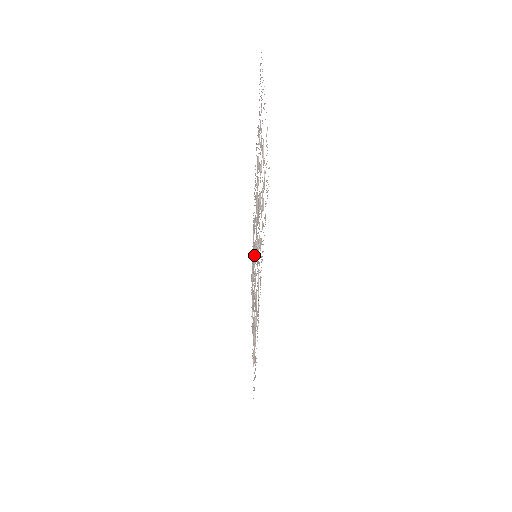
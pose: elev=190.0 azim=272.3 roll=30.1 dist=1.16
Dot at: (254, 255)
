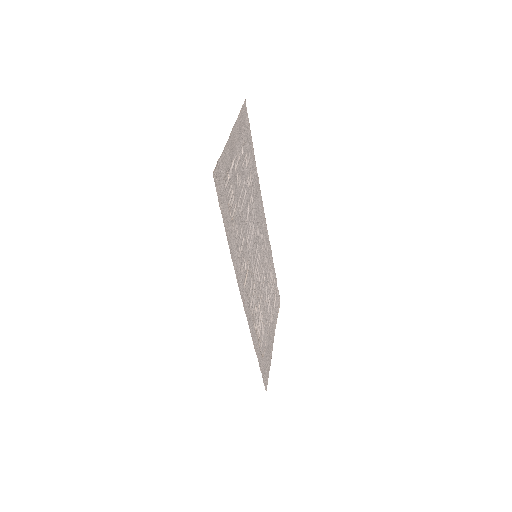
Dot at: (259, 258)
